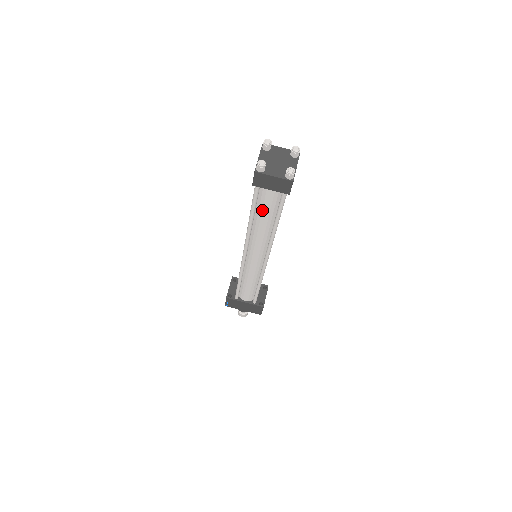
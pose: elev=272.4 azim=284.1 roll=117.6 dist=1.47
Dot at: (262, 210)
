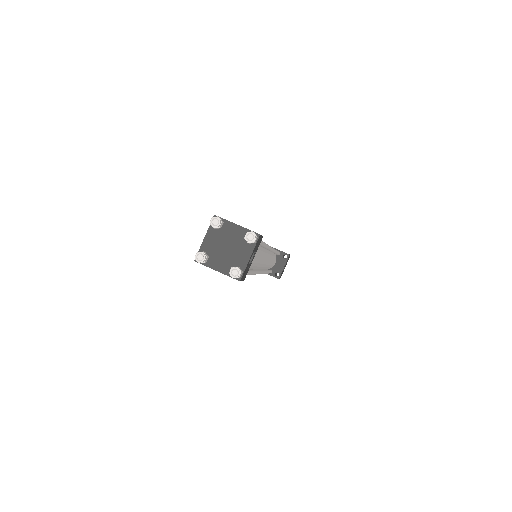
Dot at: occluded
